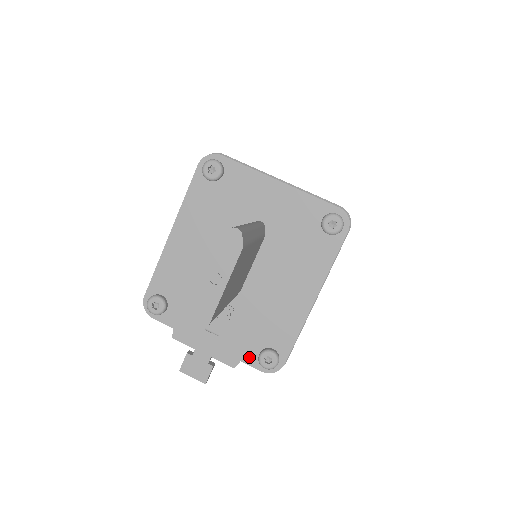
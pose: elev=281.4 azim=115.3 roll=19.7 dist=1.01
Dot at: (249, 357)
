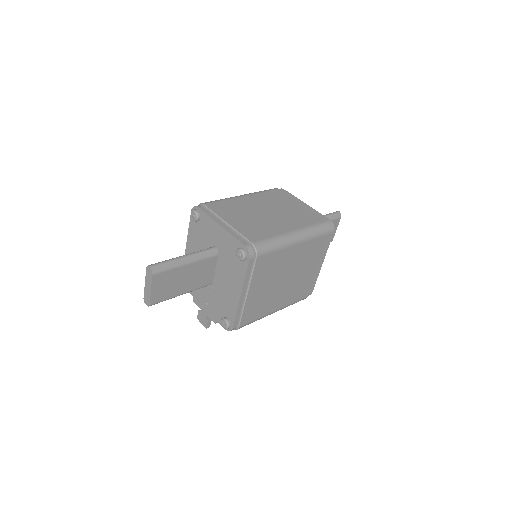
Dot at: (220, 320)
